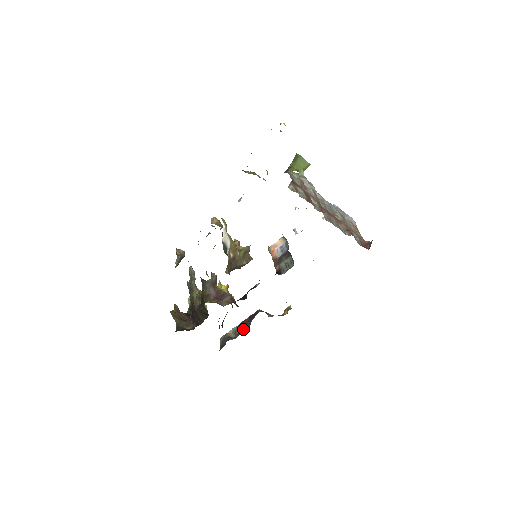
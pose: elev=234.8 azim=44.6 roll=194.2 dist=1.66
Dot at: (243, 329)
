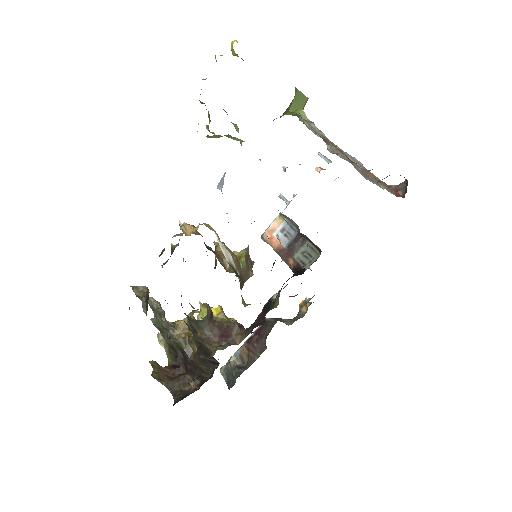
Dot at: (255, 352)
